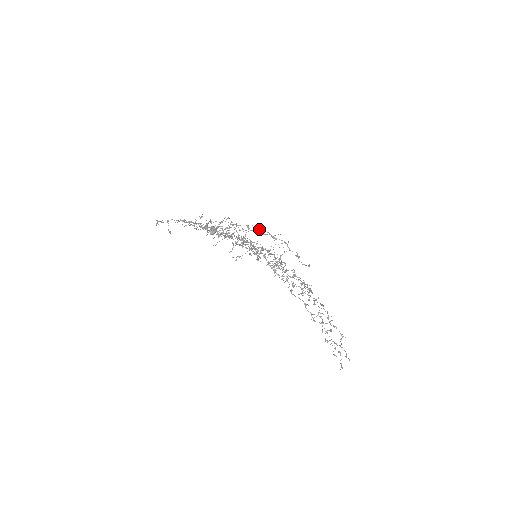
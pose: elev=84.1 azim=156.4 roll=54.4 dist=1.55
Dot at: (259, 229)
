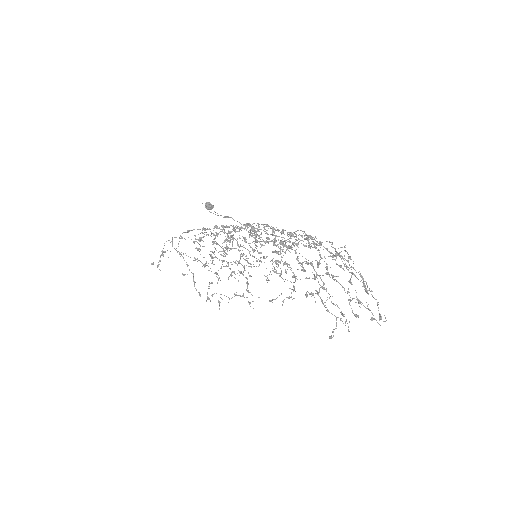
Dot at: occluded
